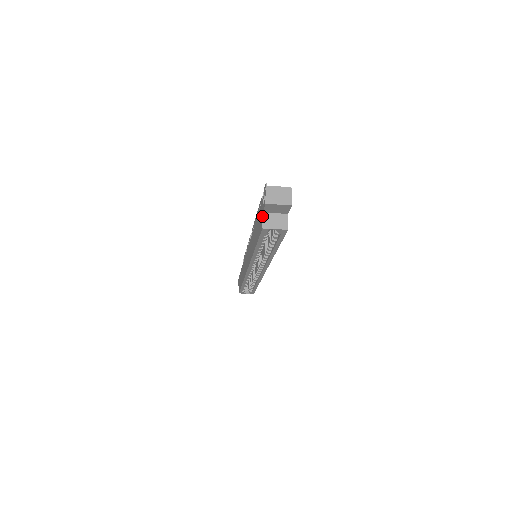
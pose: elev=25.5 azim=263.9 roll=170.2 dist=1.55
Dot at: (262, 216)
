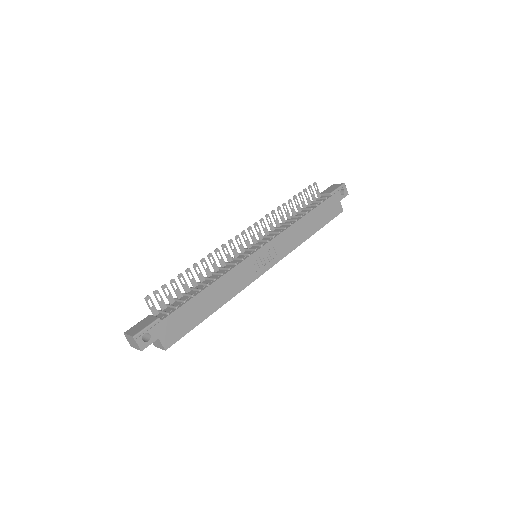
Dot at: occluded
